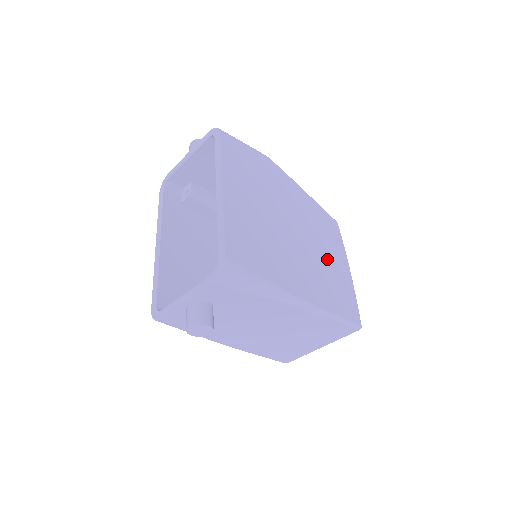
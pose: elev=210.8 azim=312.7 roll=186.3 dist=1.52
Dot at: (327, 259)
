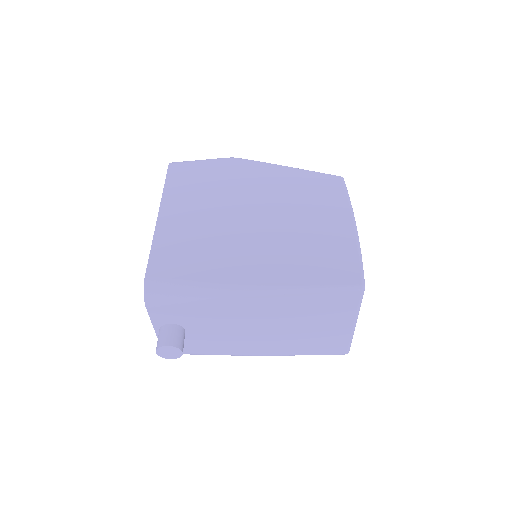
Dot at: (309, 226)
